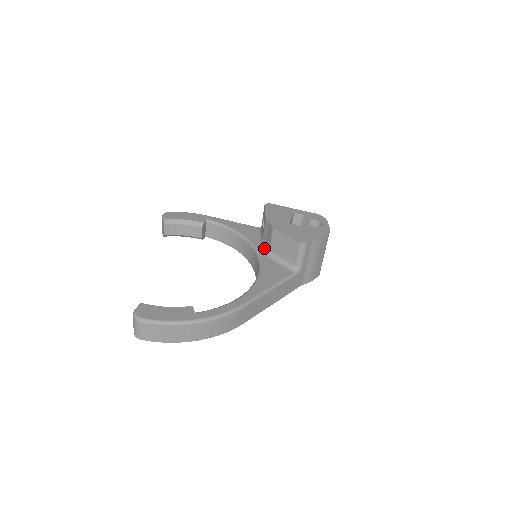
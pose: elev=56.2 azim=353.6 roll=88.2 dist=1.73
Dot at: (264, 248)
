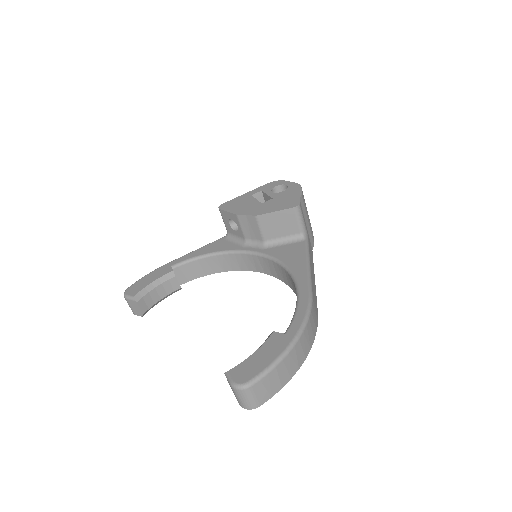
Dot at: (255, 244)
